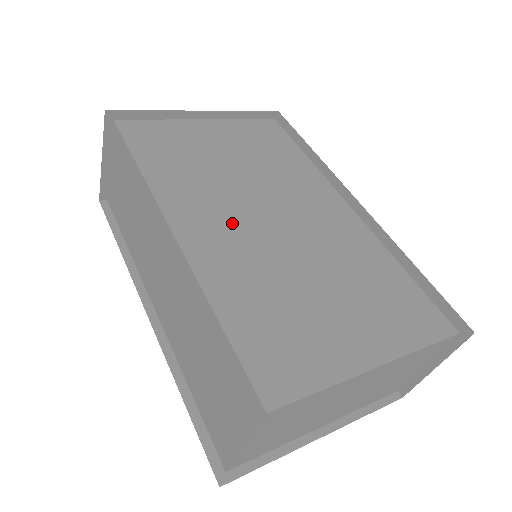
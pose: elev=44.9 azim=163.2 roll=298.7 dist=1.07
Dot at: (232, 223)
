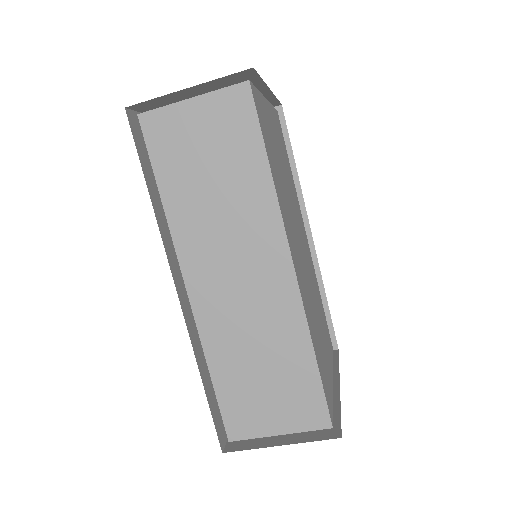
Dot at: (298, 253)
